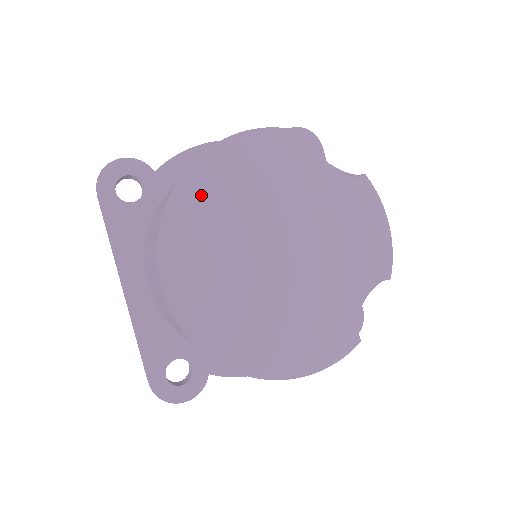
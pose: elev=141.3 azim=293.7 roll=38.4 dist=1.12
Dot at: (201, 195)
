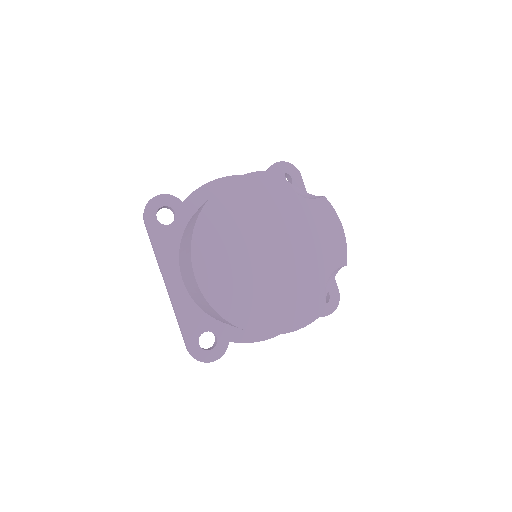
Dot at: (216, 219)
